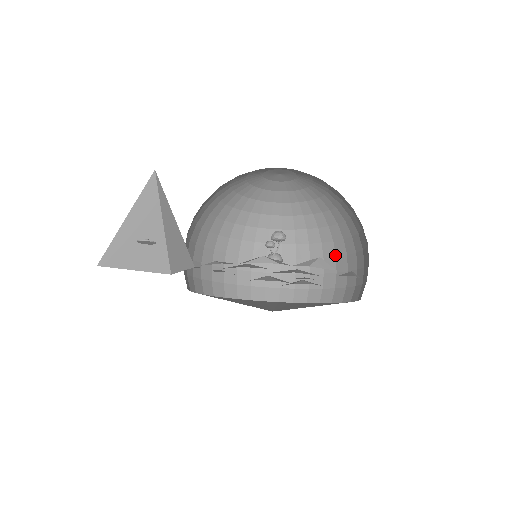
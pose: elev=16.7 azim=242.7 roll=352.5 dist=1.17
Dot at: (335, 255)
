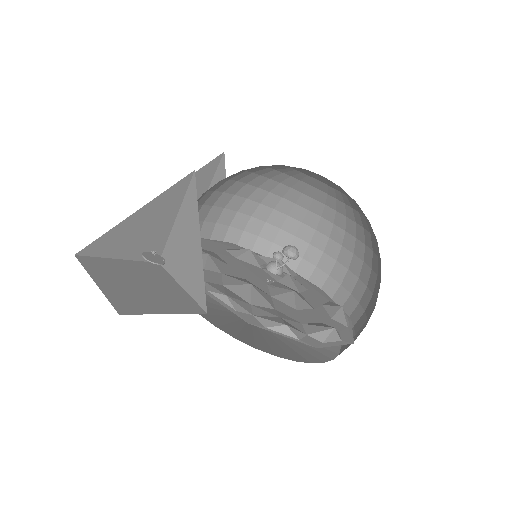
Dot at: (324, 250)
